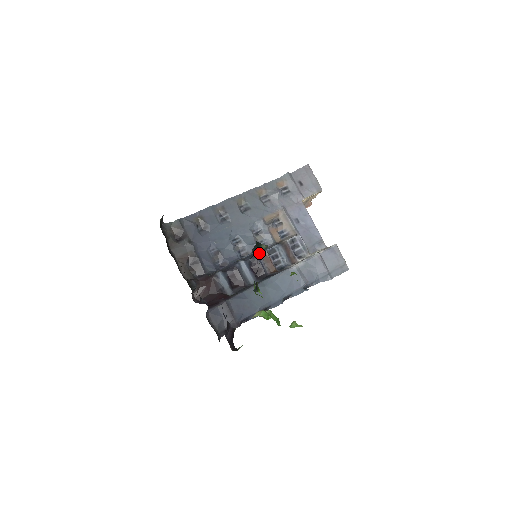
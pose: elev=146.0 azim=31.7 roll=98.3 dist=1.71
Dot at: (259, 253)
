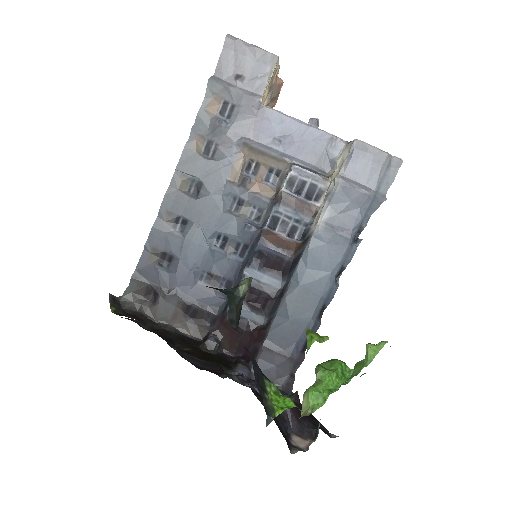
Dot at: (259, 240)
